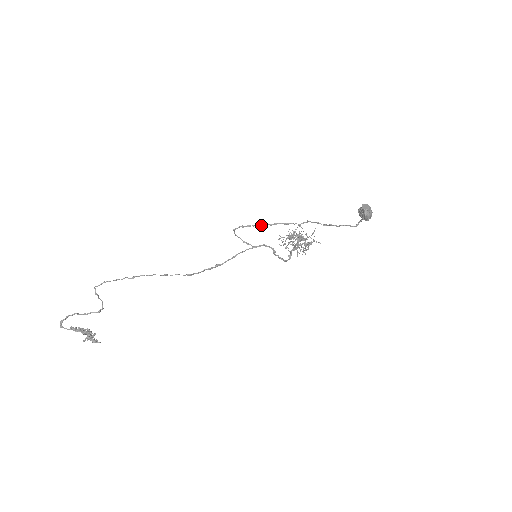
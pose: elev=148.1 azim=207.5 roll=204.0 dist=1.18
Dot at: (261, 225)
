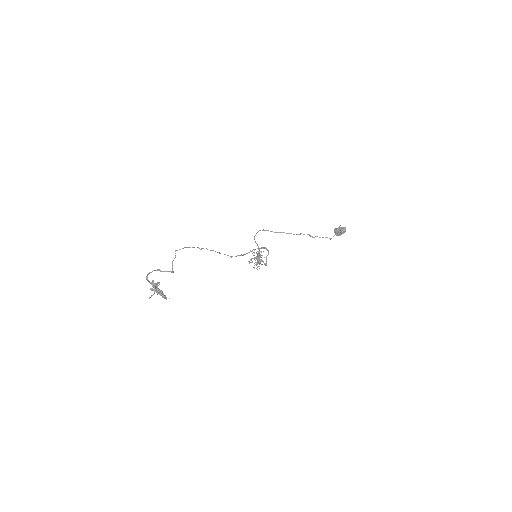
Dot at: occluded
